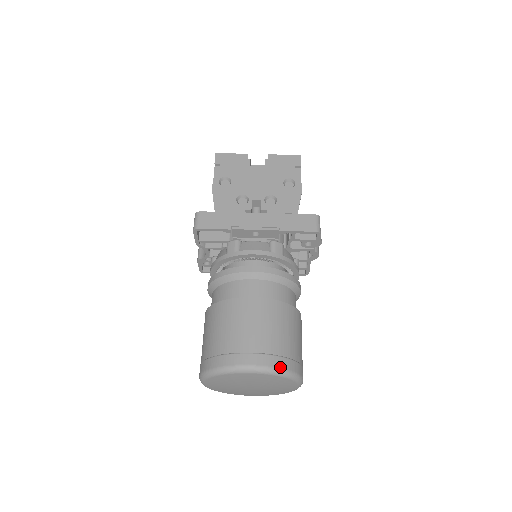
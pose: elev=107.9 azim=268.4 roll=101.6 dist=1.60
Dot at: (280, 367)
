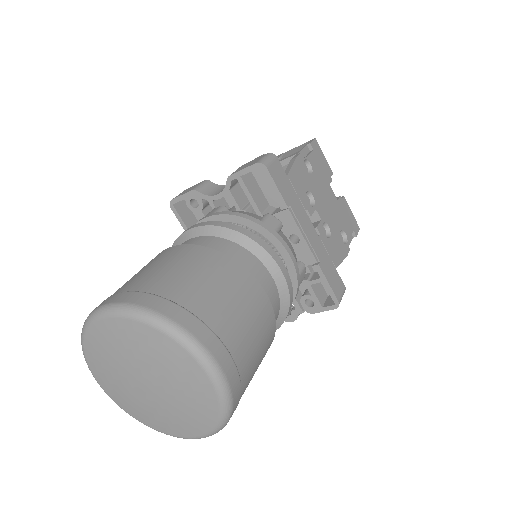
Dot at: (234, 400)
